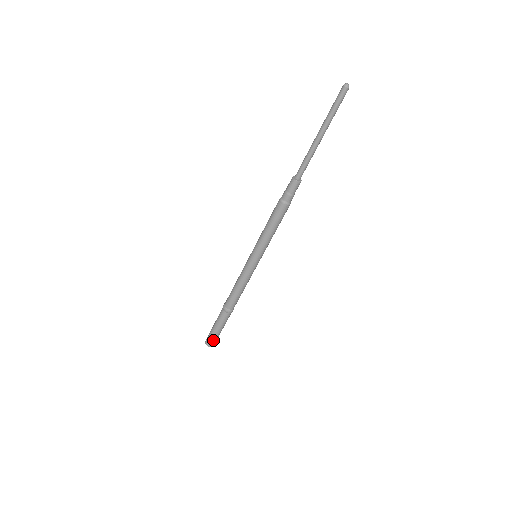
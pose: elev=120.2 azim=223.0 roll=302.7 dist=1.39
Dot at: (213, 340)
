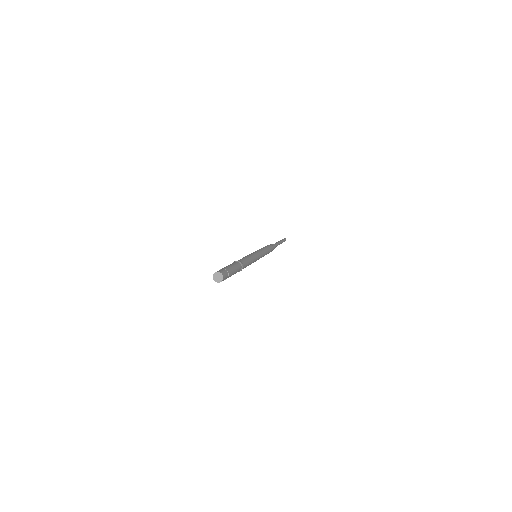
Dot at: (226, 272)
